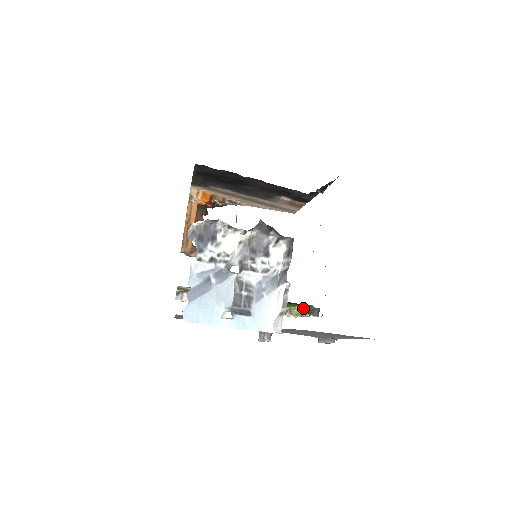
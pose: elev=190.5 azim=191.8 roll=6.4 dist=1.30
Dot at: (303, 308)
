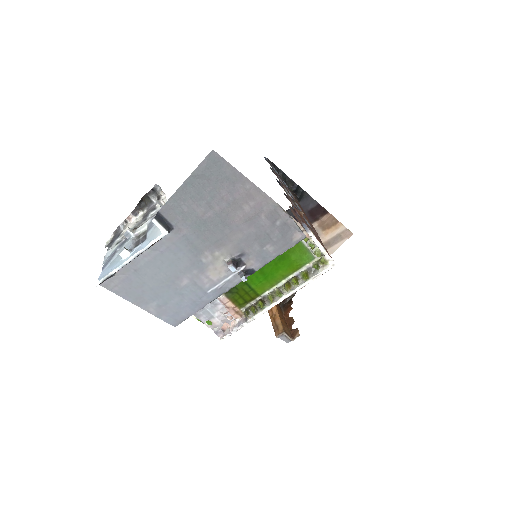
Dot at: (307, 243)
